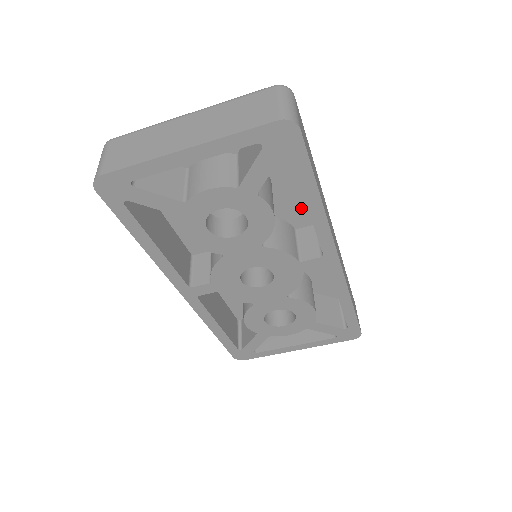
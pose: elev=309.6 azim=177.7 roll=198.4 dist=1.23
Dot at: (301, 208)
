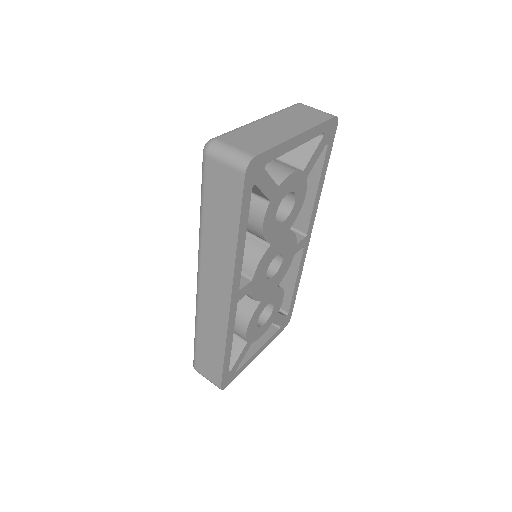
Dot at: occluded
